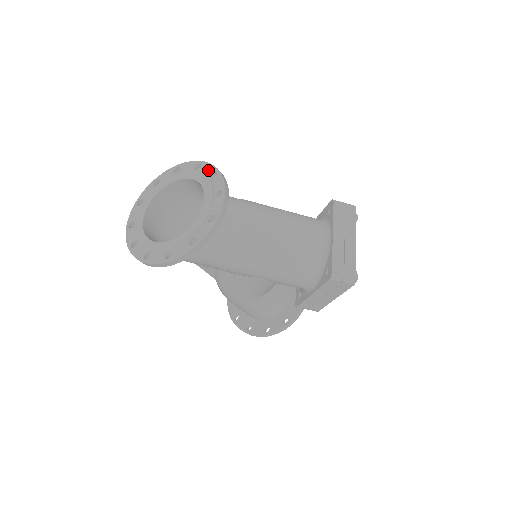
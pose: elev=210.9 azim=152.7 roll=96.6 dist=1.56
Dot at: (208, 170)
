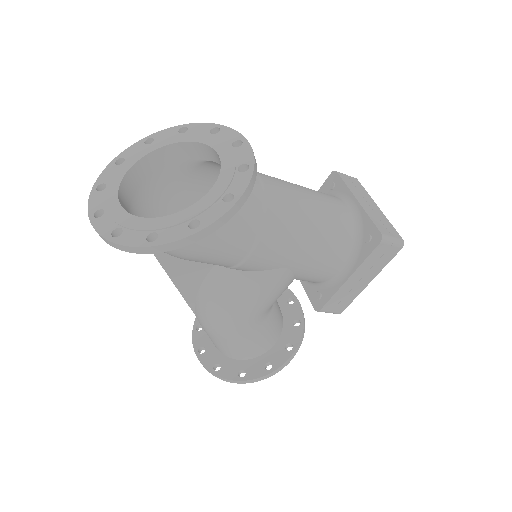
Dot at: (203, 128)
